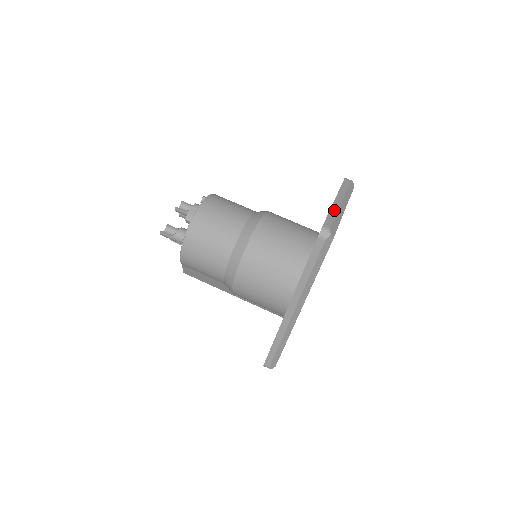
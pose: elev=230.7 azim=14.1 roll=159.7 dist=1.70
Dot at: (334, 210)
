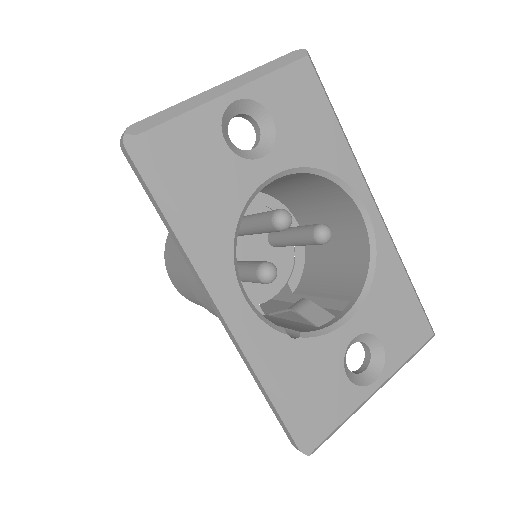
Dot at: (185, 101)
